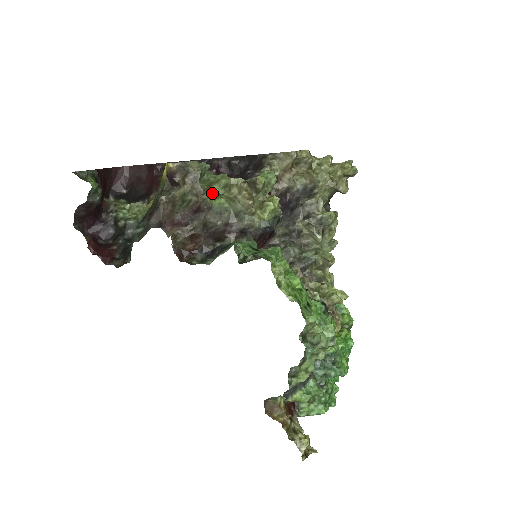
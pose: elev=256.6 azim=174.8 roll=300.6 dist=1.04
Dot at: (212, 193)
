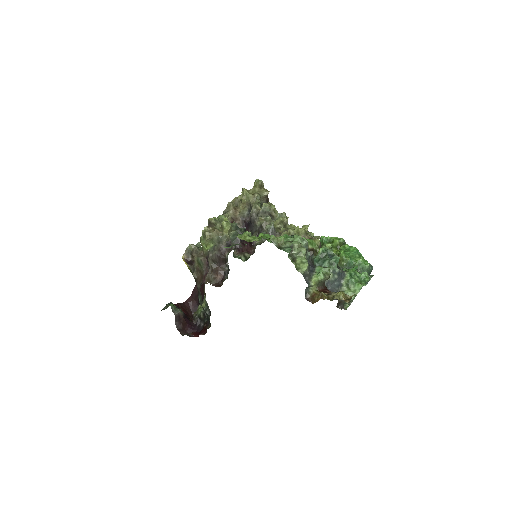
Dot at: (203, 246)
